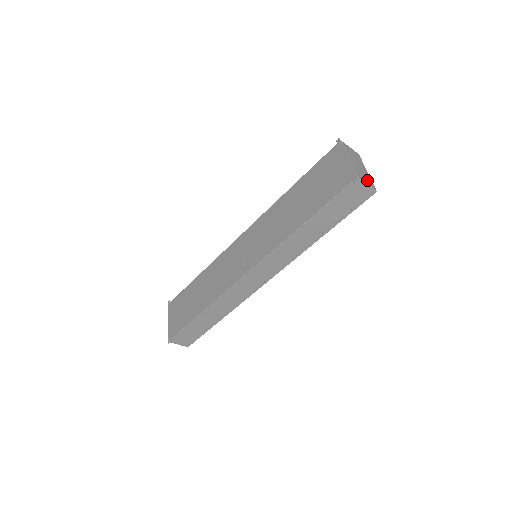
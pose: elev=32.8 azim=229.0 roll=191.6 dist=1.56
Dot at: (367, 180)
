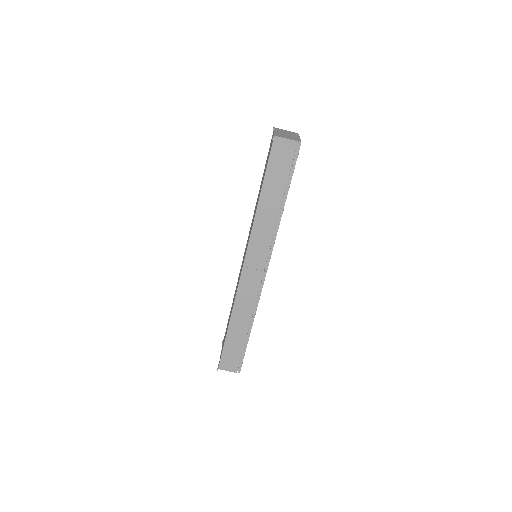
Dot at: (291, 138)
